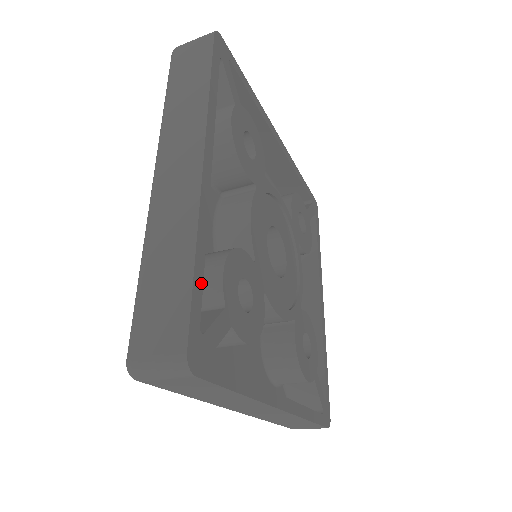
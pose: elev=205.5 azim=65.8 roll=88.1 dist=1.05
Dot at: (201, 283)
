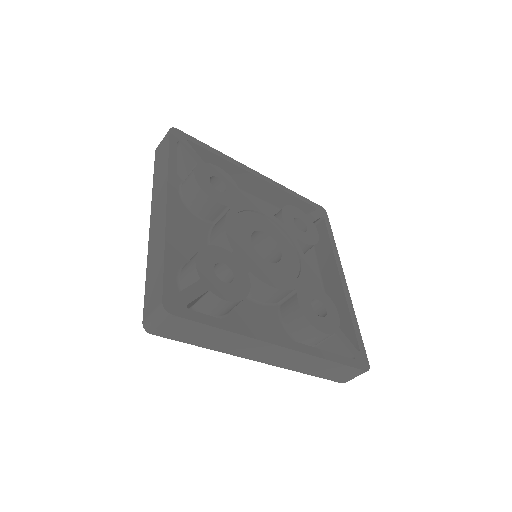
Dot at: (172, 266)
